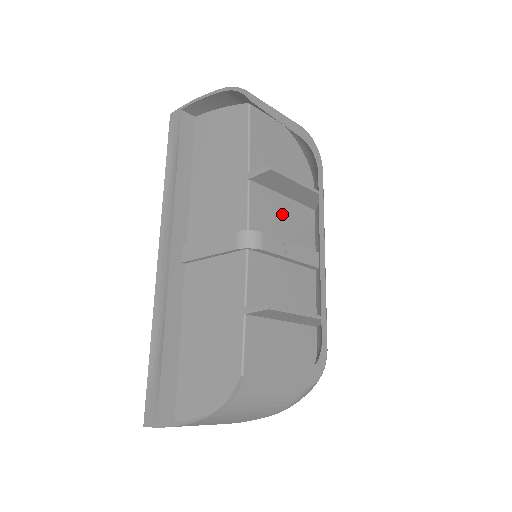
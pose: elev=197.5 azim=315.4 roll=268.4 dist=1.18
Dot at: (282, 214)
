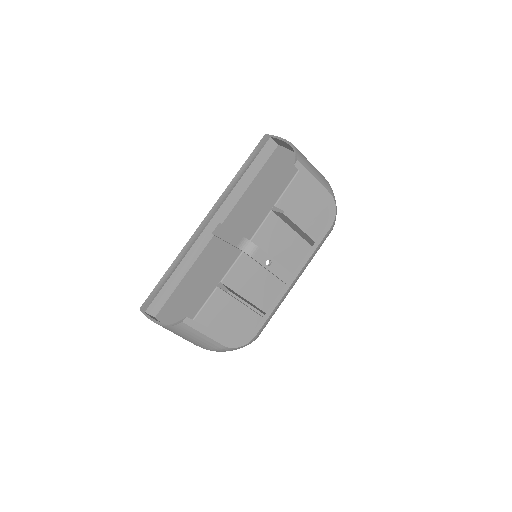
Dot at: (284, 241)
